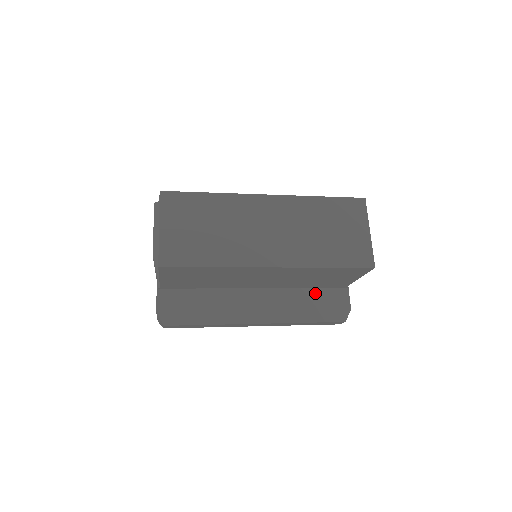
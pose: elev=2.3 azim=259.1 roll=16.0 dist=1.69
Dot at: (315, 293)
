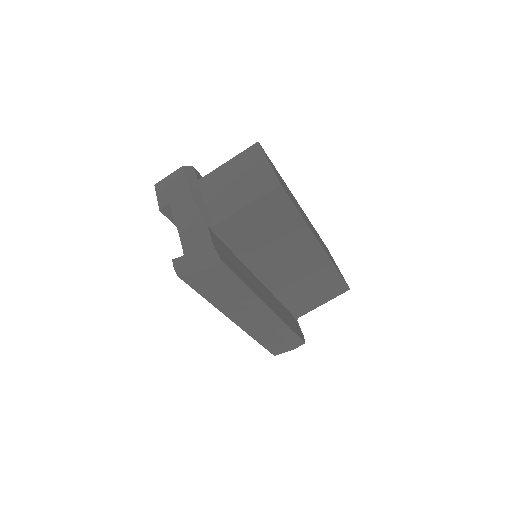
Dot at: (286, 311)
